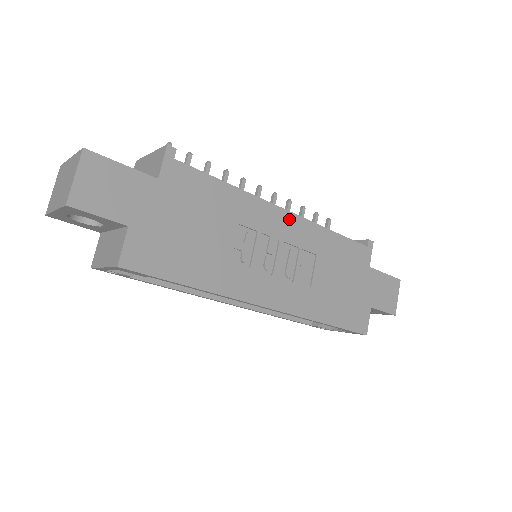
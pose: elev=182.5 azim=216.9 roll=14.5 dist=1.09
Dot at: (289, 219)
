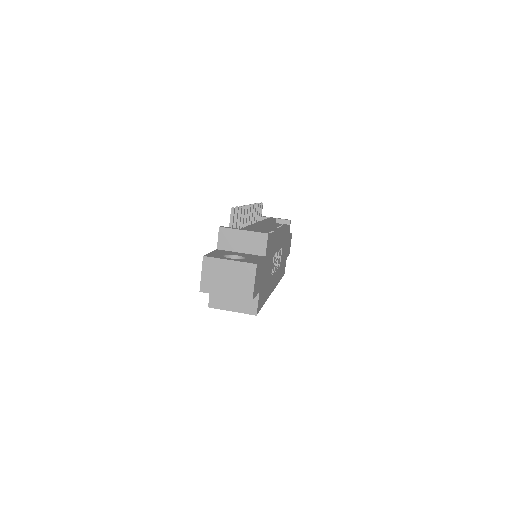
Dot at: occluded
